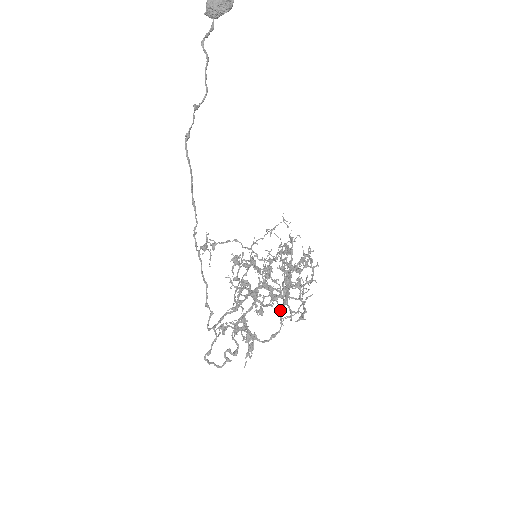
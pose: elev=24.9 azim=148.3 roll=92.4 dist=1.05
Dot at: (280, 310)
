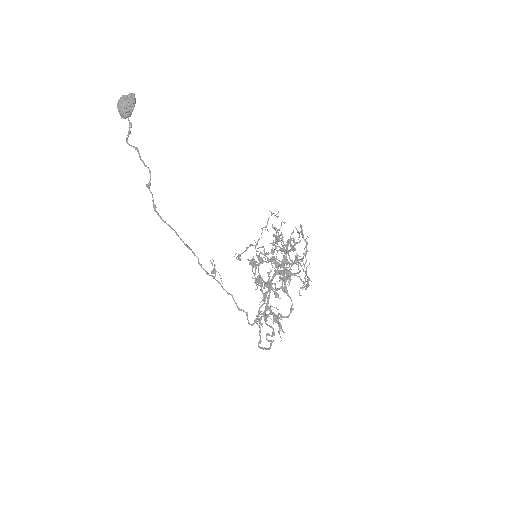
Dot at: (284, 289)
